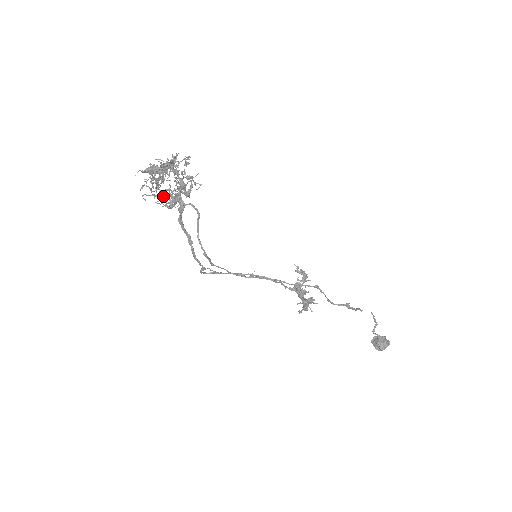
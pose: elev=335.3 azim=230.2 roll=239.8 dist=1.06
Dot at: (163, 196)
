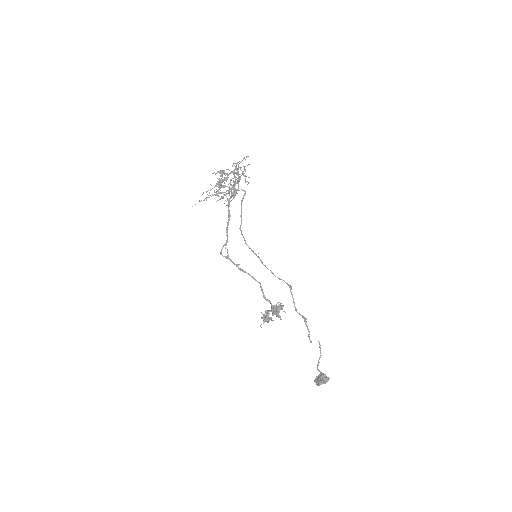
Dot at: (225, 185)
